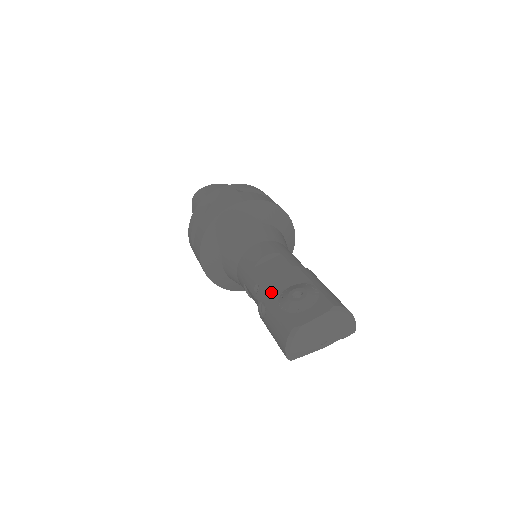
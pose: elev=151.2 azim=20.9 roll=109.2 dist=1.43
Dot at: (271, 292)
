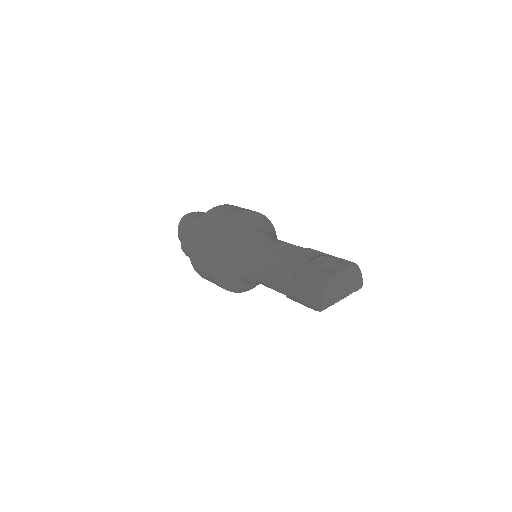
Dot at: (297, 263)
